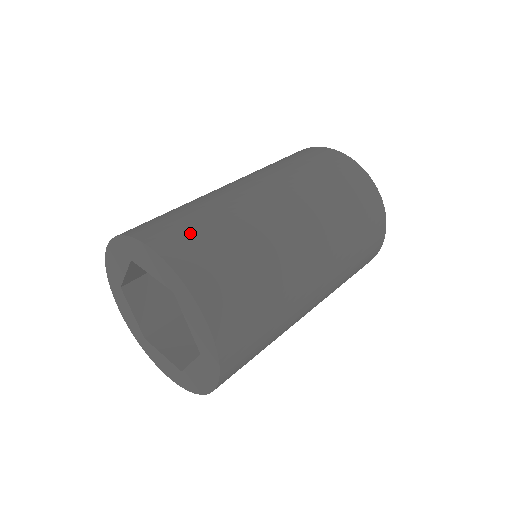
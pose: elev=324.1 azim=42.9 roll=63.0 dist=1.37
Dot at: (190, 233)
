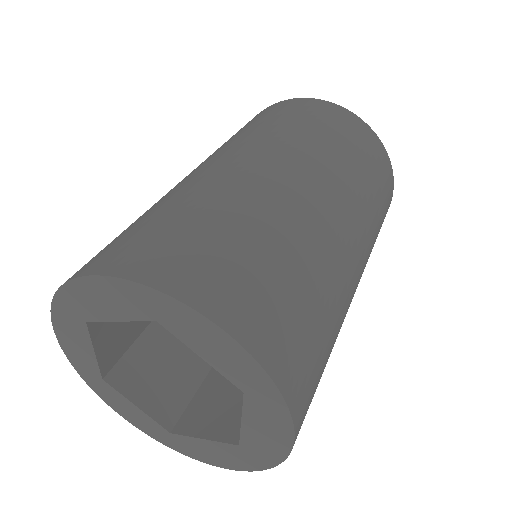
Dot at: (141, 236)
